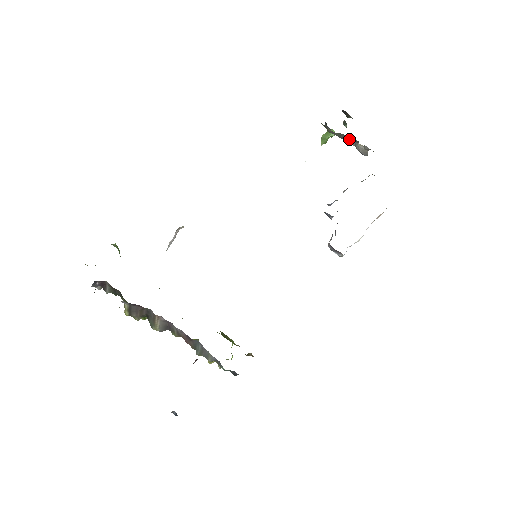
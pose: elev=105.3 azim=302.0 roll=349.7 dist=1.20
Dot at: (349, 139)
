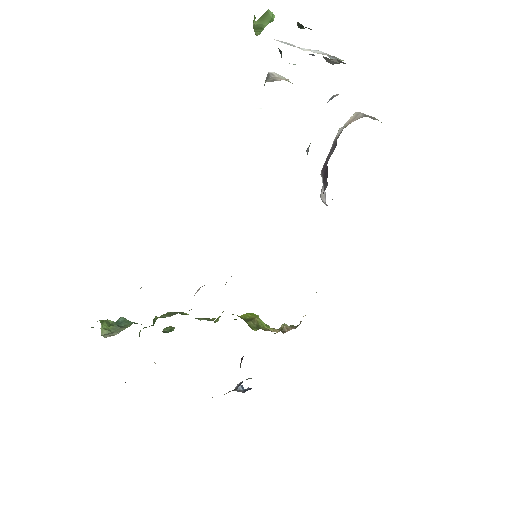
Dot at: occluded
